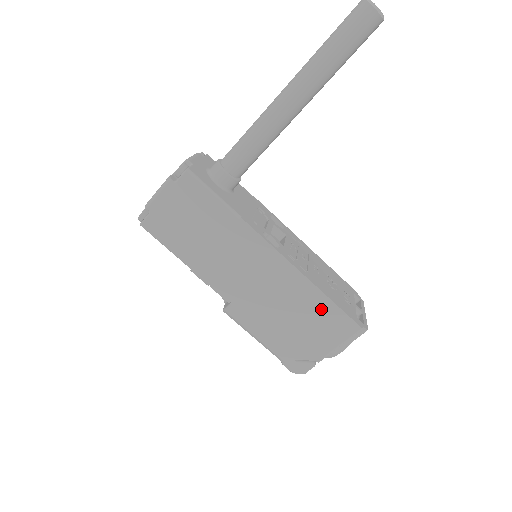
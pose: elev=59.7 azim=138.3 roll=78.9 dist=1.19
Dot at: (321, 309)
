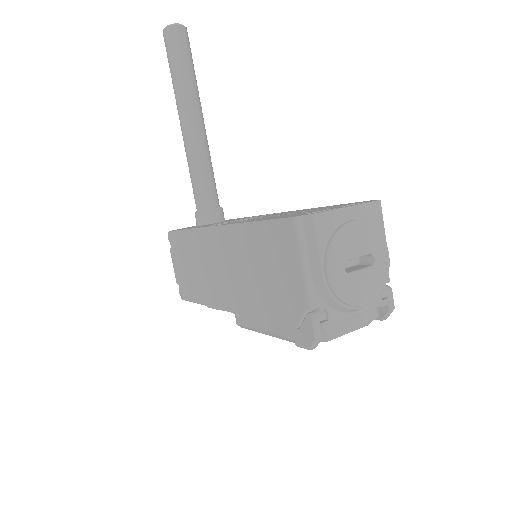
Dot at: (262, 240)
